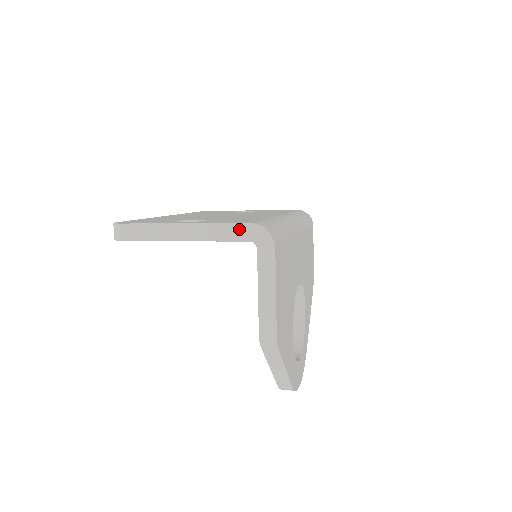
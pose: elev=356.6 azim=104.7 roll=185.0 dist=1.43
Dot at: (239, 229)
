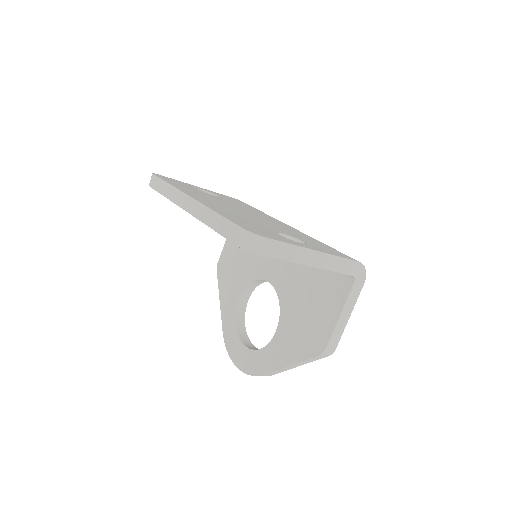
Dot at: (351, 265)
